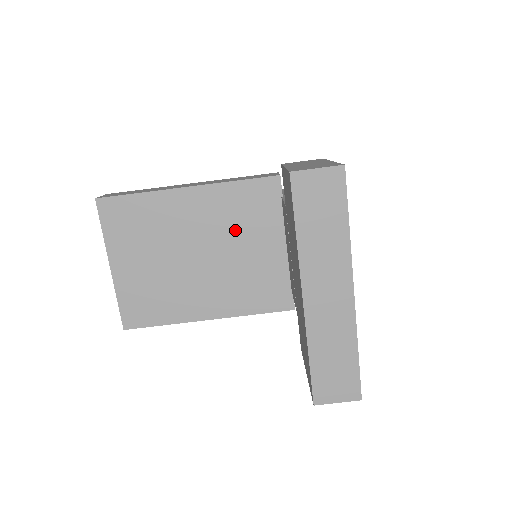
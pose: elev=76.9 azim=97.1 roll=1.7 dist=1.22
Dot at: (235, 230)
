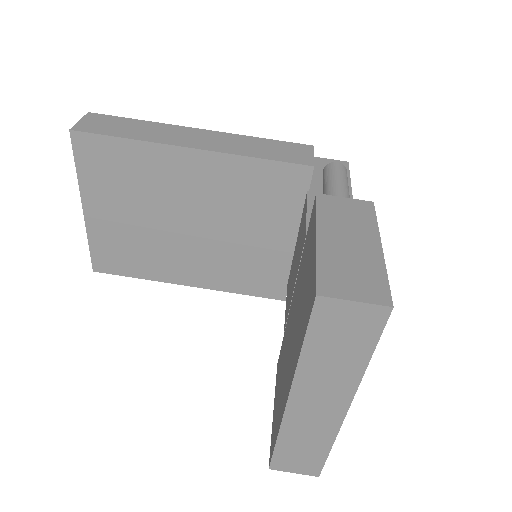
Dot at: (240, 211)
